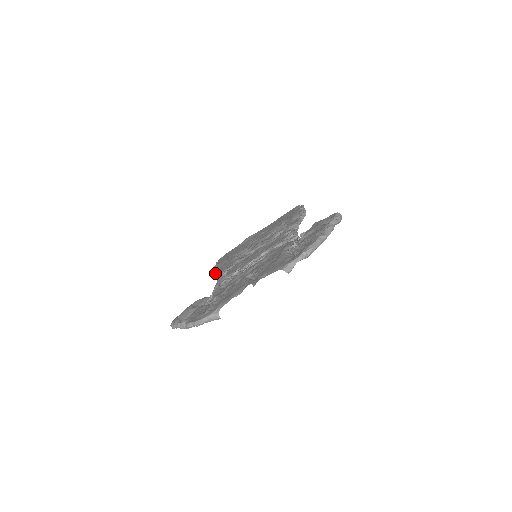
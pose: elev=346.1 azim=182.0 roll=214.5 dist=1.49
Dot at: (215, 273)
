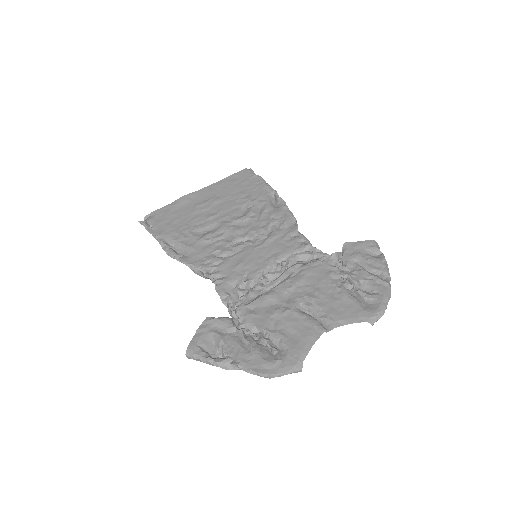
Dot at: (182, 259)
